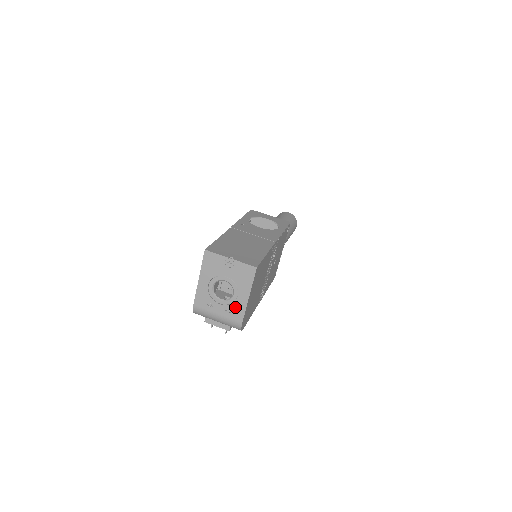
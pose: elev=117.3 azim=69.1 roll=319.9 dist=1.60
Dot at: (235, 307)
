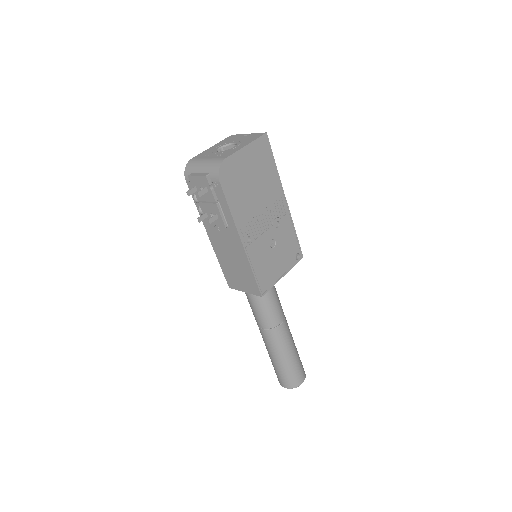
Dot at: (228, 152)
